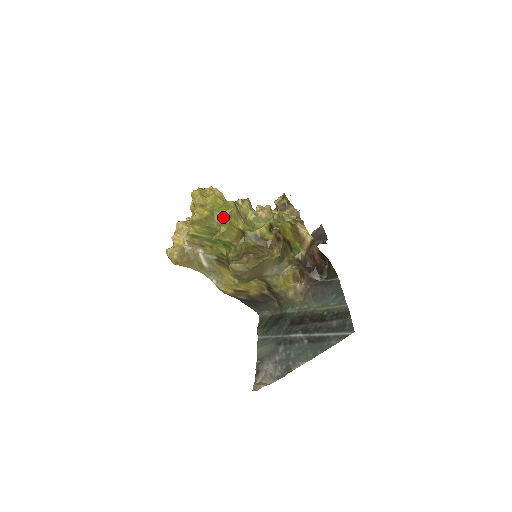
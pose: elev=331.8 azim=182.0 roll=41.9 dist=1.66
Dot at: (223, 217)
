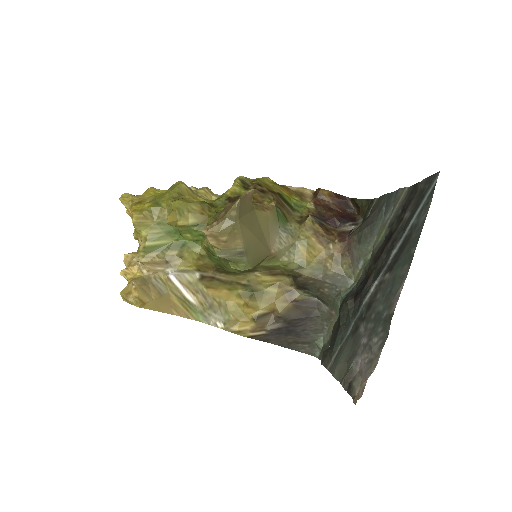
Dot at: (171, 197)
